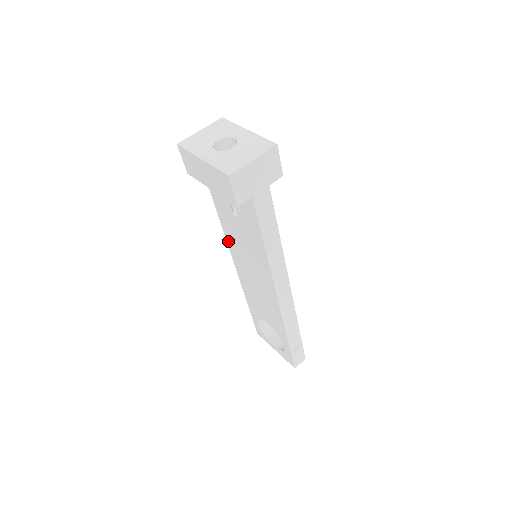
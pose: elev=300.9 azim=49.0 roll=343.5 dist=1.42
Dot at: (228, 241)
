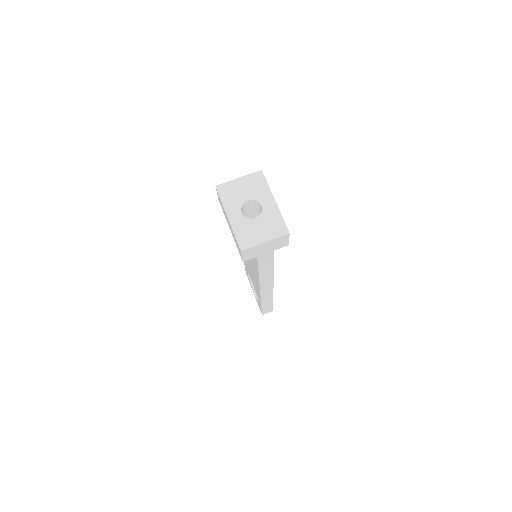
Dot at: occluded
